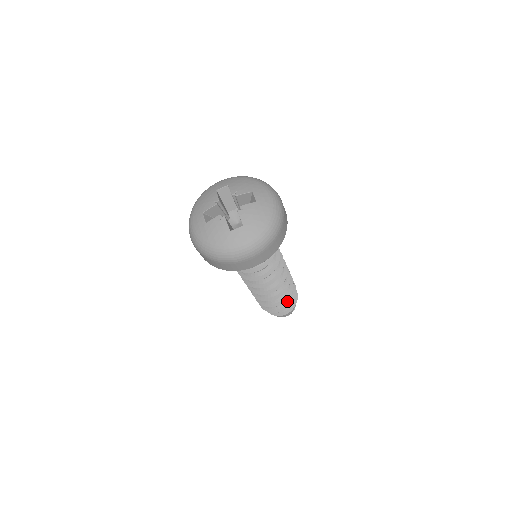
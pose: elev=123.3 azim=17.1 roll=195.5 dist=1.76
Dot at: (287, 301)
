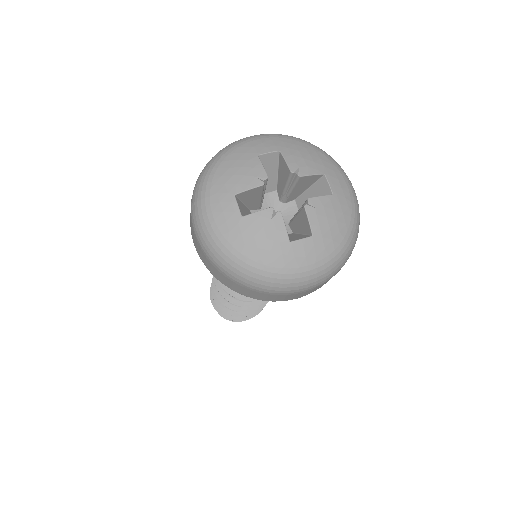
Dot at: occluded
